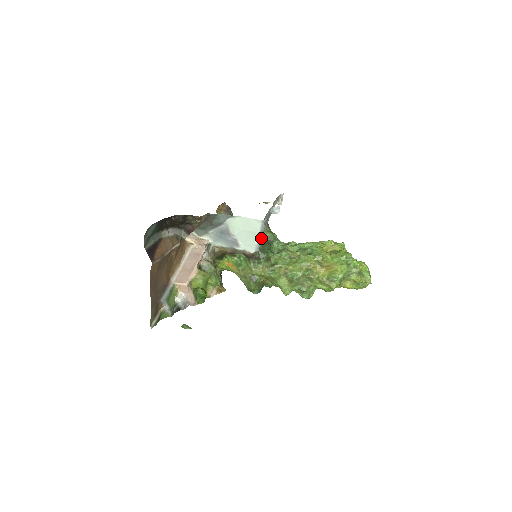
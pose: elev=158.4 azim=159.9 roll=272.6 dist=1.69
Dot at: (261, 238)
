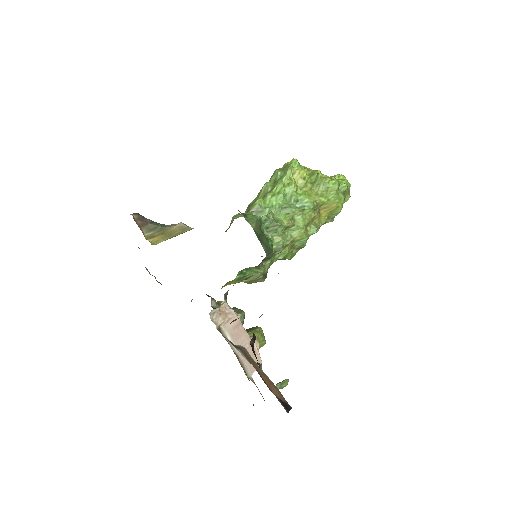
Dot at: occluded
